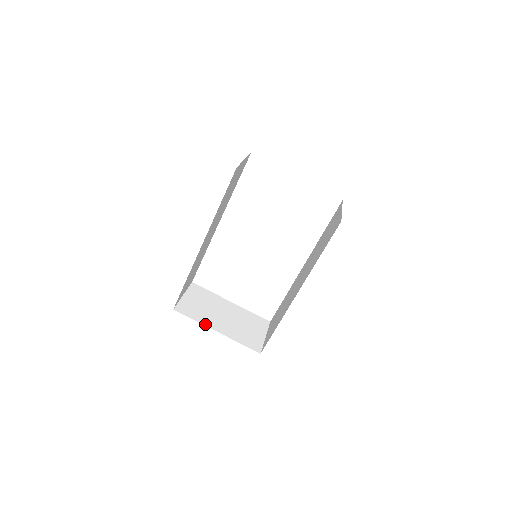
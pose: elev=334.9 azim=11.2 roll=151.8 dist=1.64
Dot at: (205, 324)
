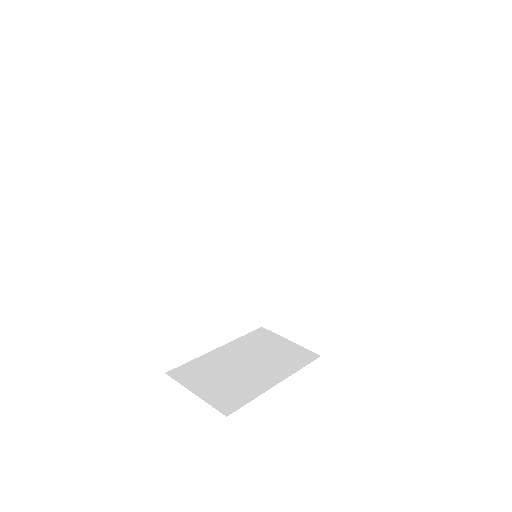
Dot at: (263, 390)
